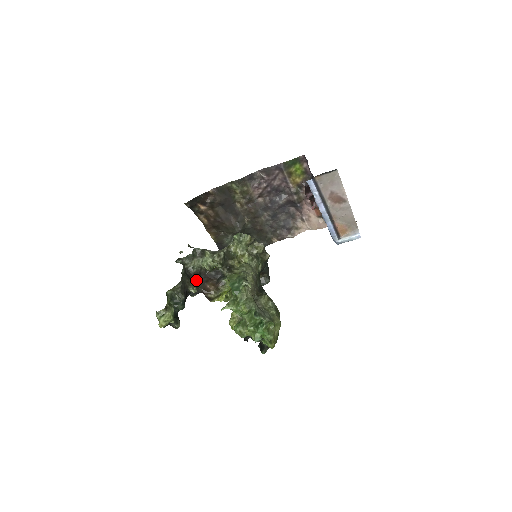
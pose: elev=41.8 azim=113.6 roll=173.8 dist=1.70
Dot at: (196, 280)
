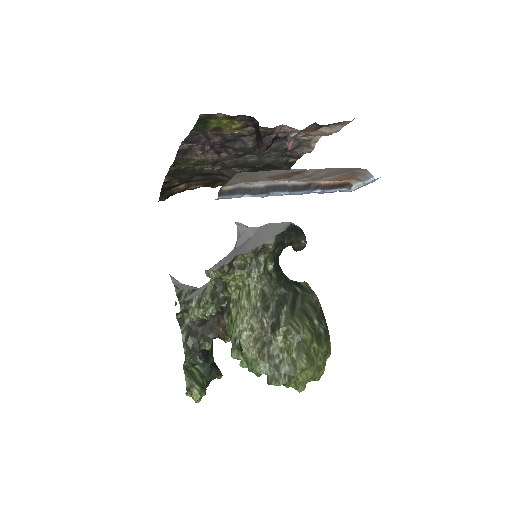
Dot at: (207, 327)
